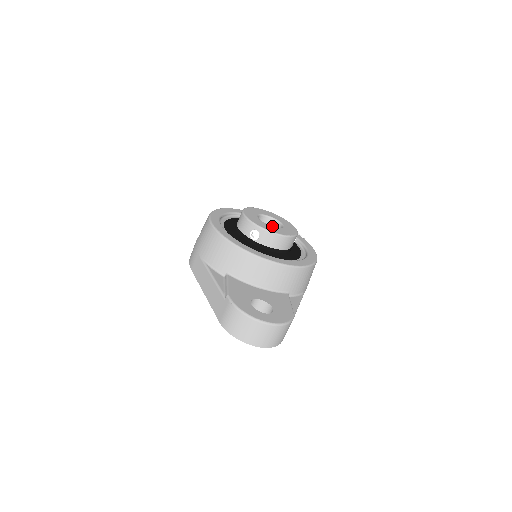
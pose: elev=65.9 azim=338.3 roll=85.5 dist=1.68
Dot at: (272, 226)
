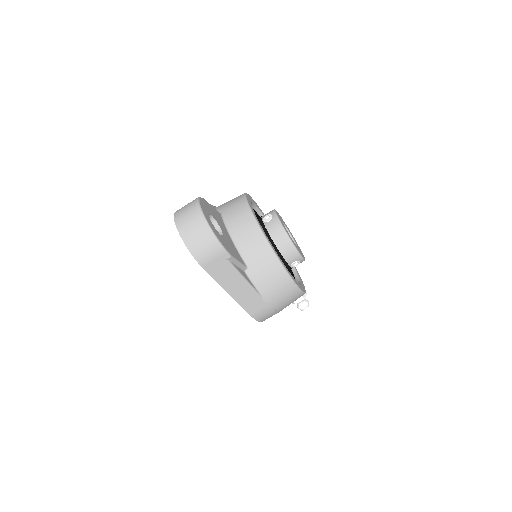
Dot at: occluded
